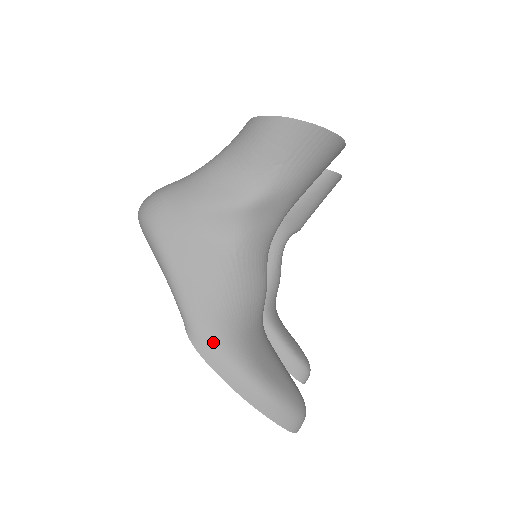
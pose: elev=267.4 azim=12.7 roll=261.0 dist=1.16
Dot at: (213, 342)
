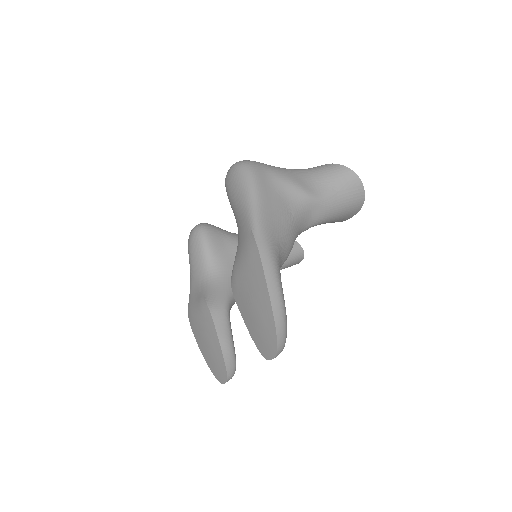
Dot at: (270, 249)
